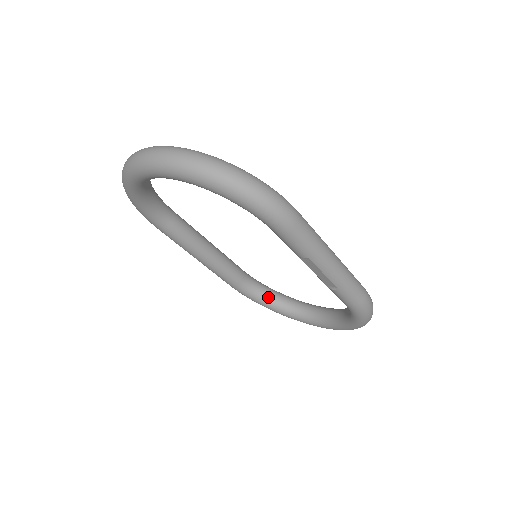
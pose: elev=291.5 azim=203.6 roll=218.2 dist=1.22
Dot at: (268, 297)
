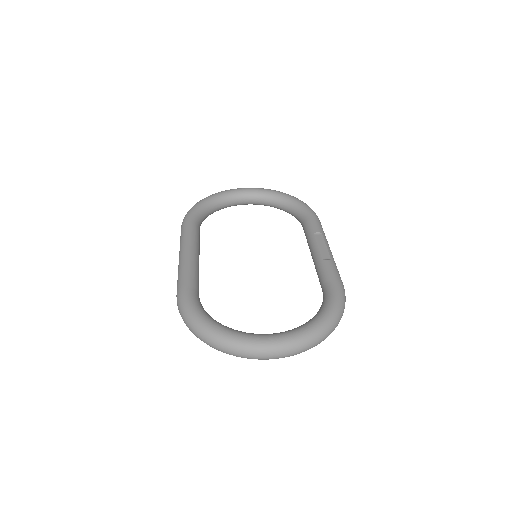
Dot at: occluded
